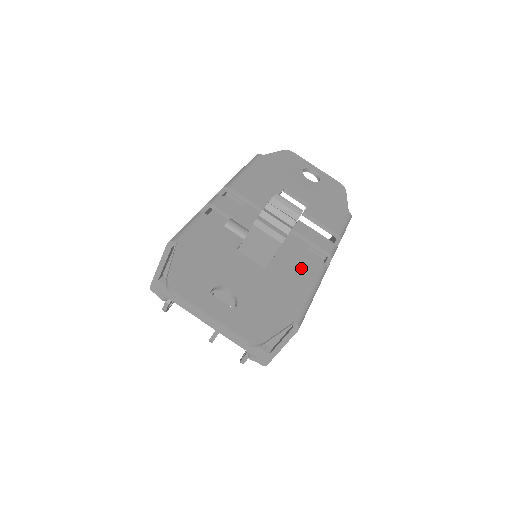
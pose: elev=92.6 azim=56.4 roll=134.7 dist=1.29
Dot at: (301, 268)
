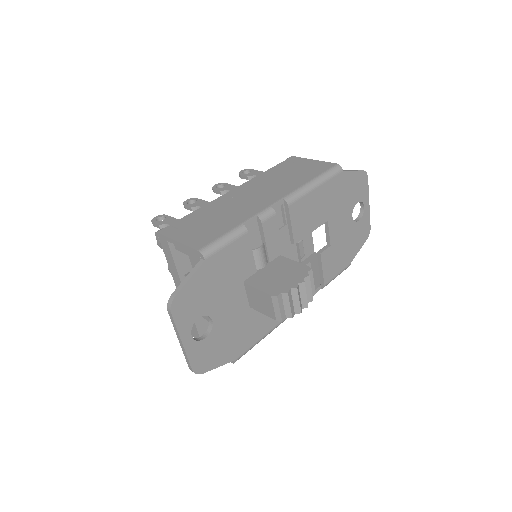
Dot at: occluded
